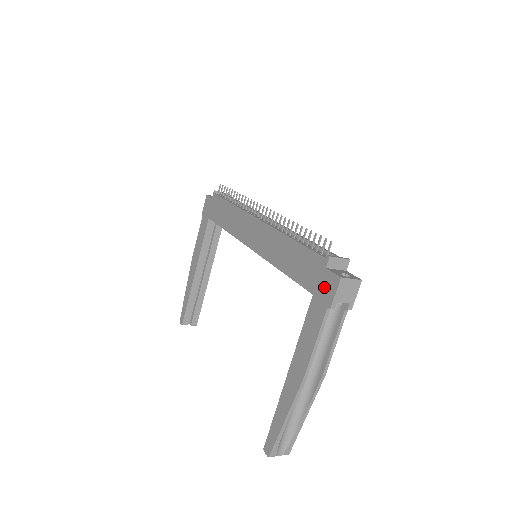
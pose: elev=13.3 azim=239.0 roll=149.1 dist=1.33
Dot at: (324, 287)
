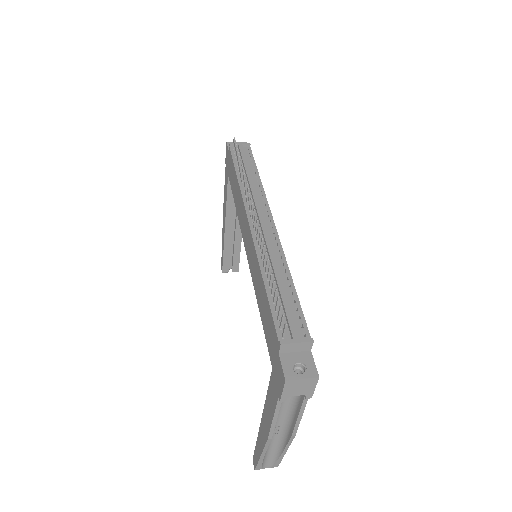
Dot at: (277, 373)
